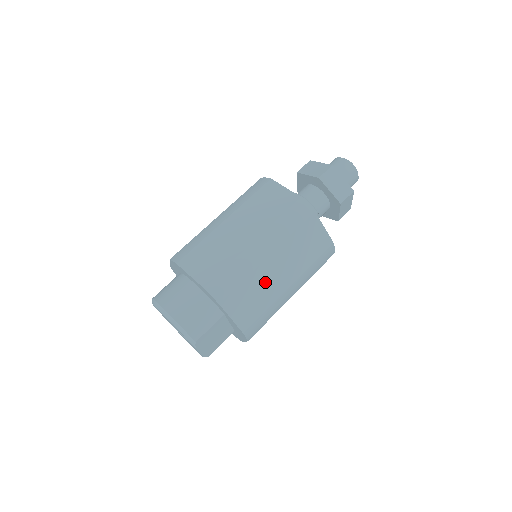
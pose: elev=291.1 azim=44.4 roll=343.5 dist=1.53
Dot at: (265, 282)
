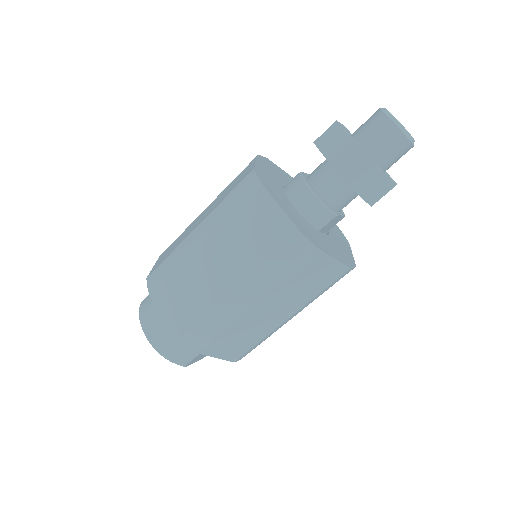
Dot at: (253, 324)
